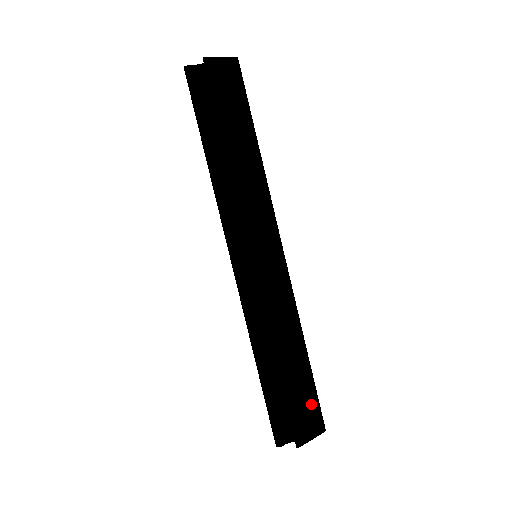
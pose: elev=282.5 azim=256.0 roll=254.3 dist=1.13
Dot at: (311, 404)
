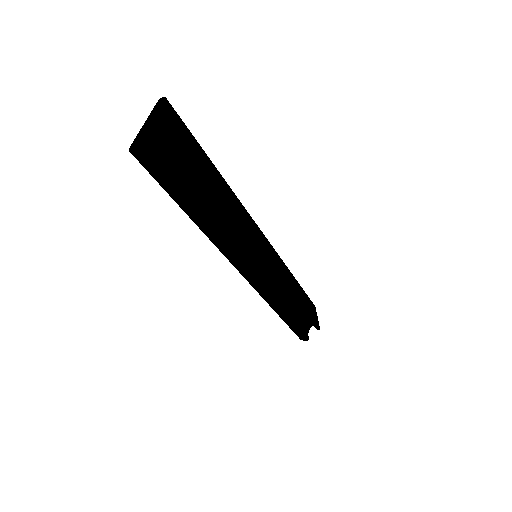
Dot at: (309, 302)
